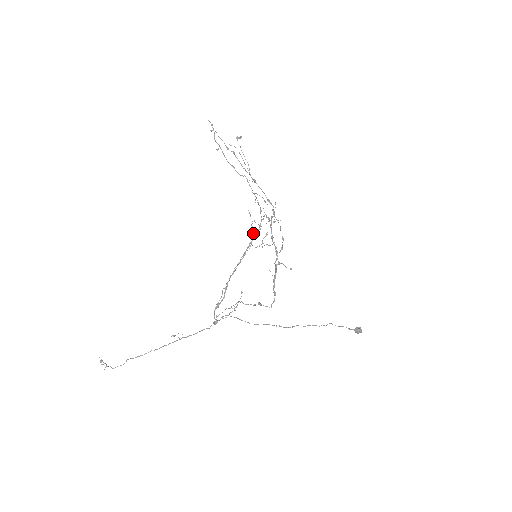
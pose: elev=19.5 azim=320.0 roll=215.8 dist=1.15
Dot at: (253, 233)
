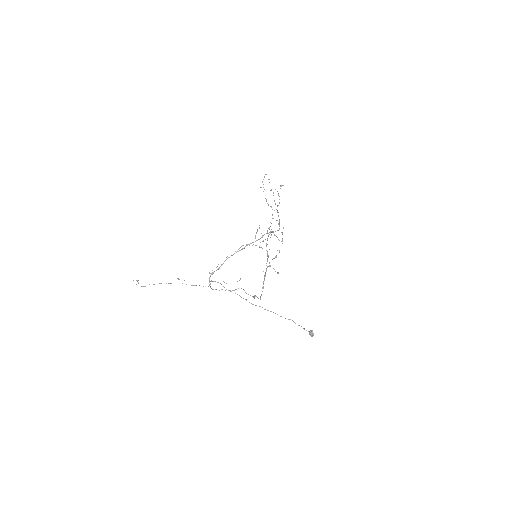
Dot at: (255, 238)
